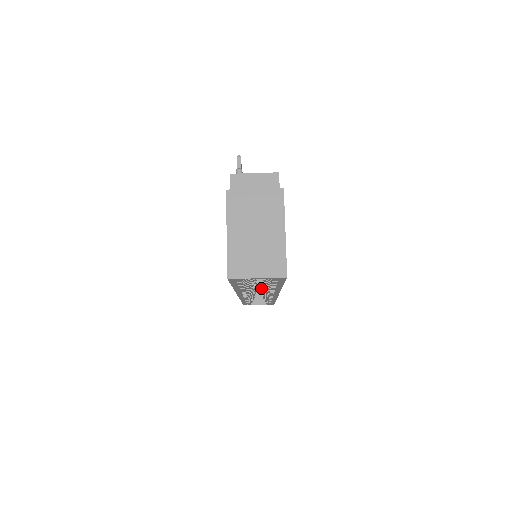
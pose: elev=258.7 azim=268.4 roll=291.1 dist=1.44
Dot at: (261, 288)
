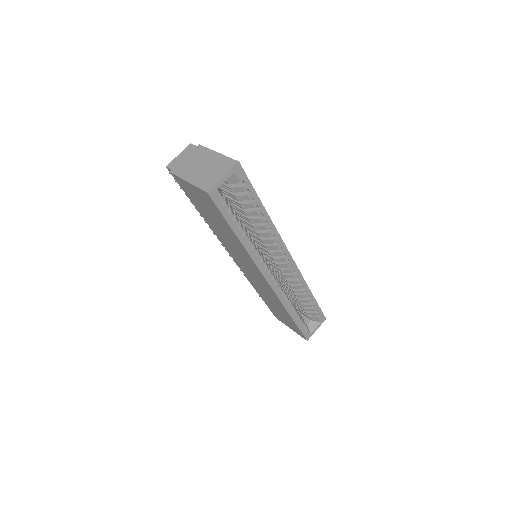
Dot at: (305, 317)
